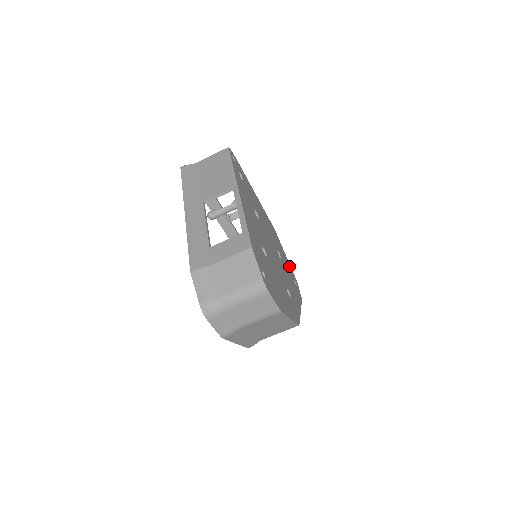
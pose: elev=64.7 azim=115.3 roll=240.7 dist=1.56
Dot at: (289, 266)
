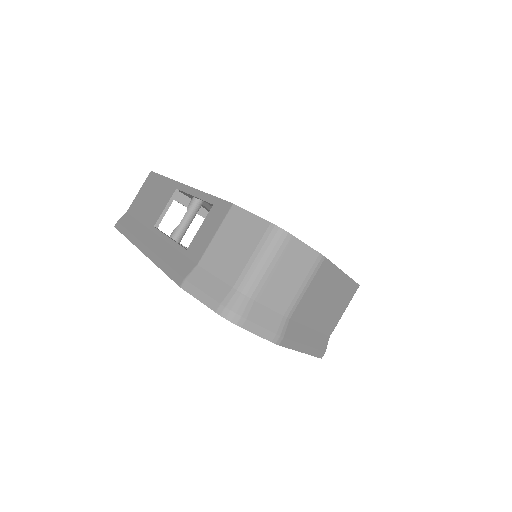
Dot at: occluded
